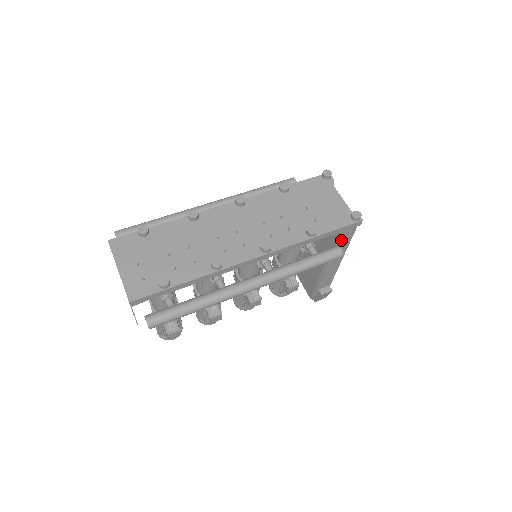
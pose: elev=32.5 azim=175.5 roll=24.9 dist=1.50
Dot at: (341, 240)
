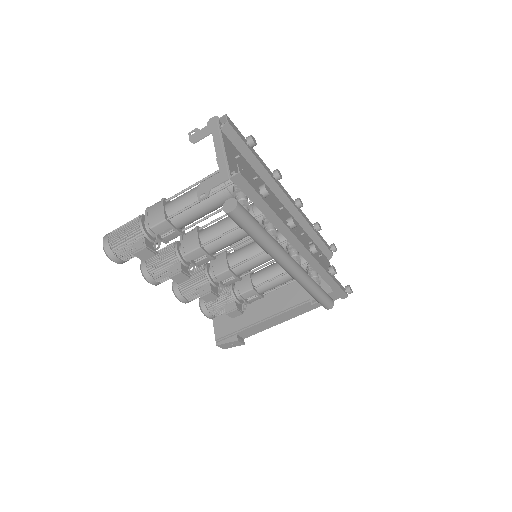
Dot at: occluded
